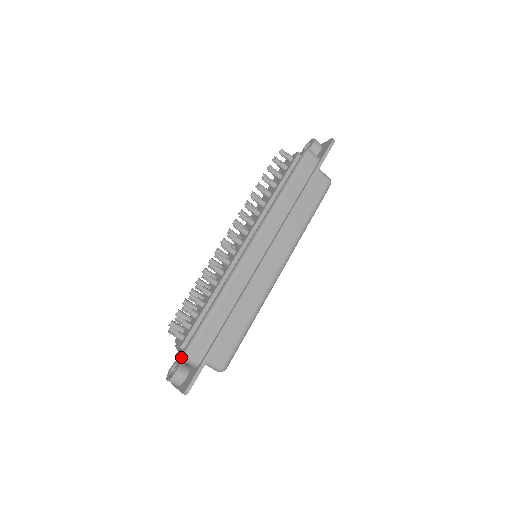
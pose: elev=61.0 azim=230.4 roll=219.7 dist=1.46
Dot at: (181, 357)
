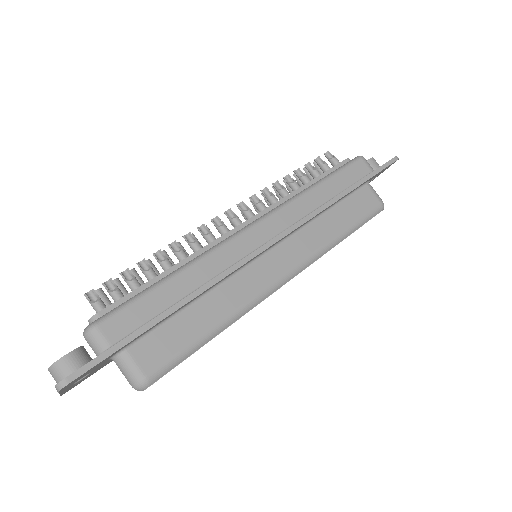
Dot at: occluded
